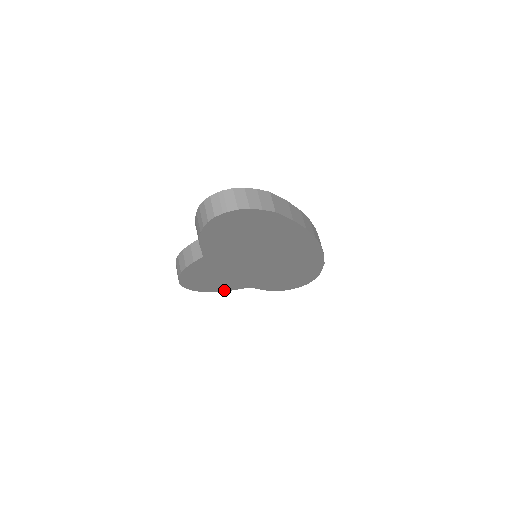
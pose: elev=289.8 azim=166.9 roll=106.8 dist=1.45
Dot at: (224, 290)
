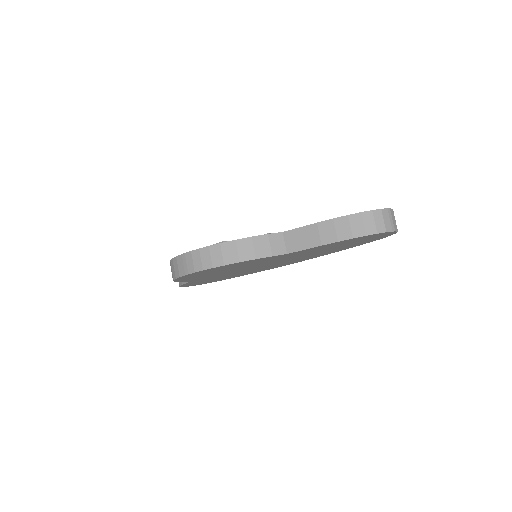
Dot at: (179, 281)
